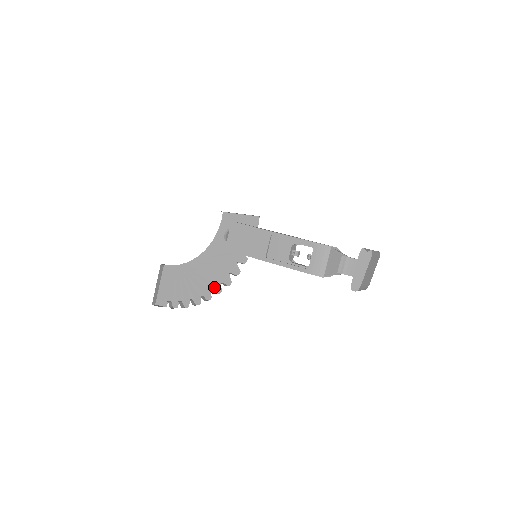
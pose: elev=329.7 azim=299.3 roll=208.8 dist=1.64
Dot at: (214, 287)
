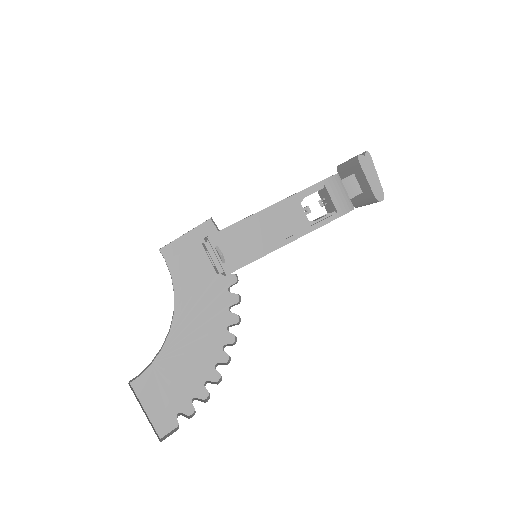
Dot at: (222, 341)
